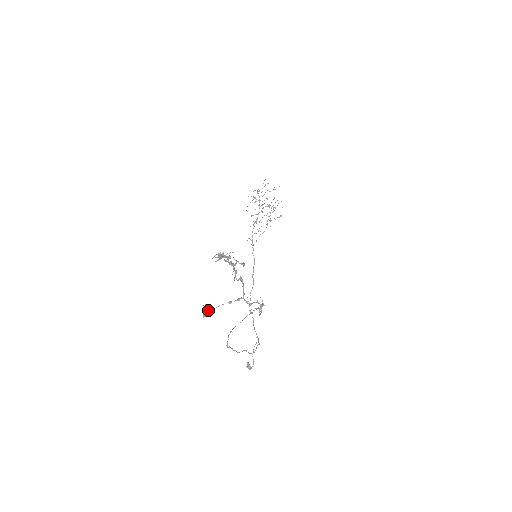
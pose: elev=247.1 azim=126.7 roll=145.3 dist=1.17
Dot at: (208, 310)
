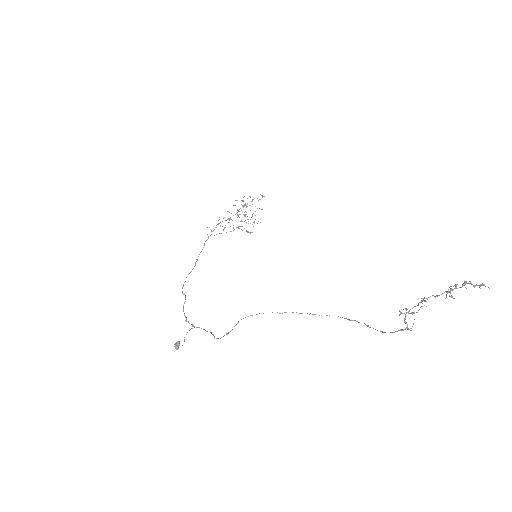
Dot at: (407, 309)
